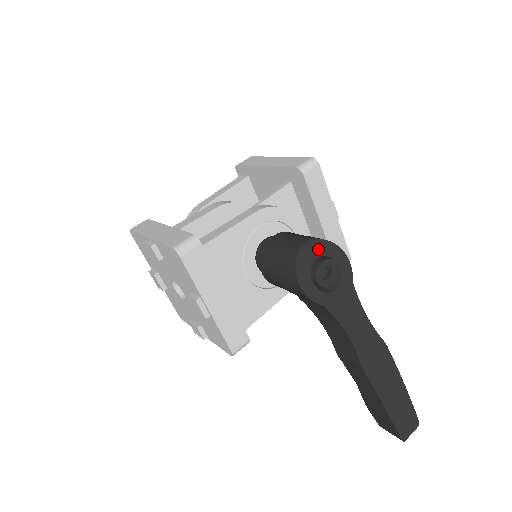
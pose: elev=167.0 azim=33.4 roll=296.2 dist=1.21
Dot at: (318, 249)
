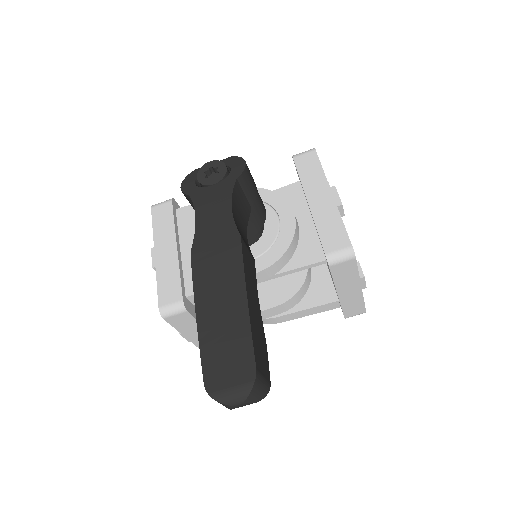
Dot at: occluded
